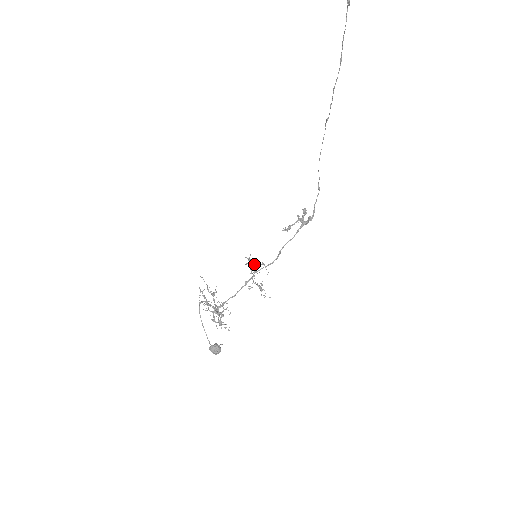
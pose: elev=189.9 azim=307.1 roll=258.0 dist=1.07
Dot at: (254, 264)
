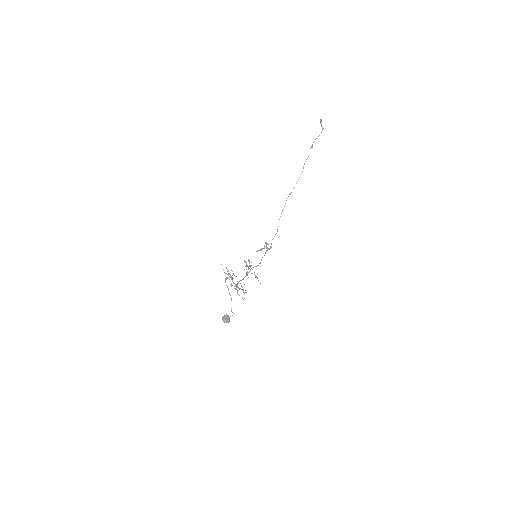
Dot at: (246, 266)
